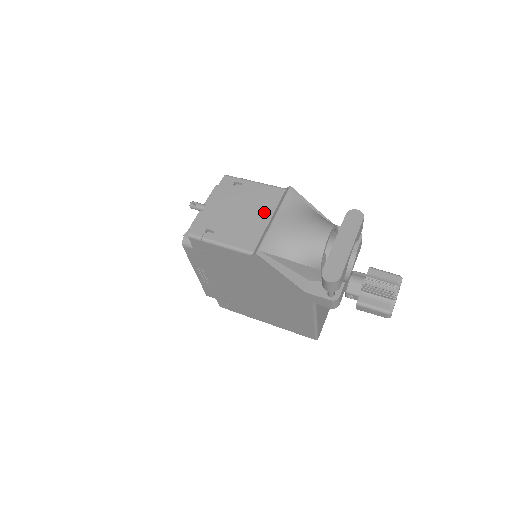
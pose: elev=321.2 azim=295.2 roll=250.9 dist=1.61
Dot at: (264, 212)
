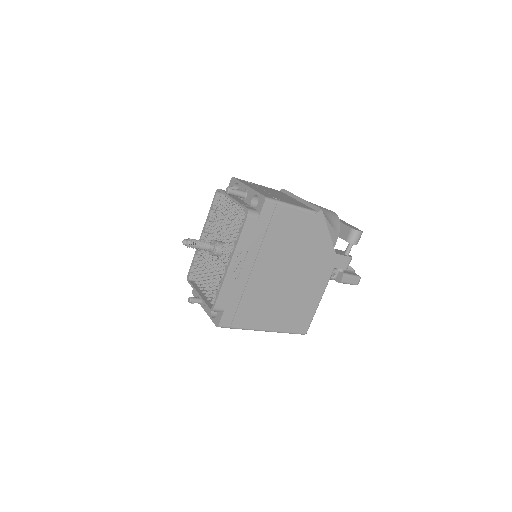
Dot at: (288, 197)
